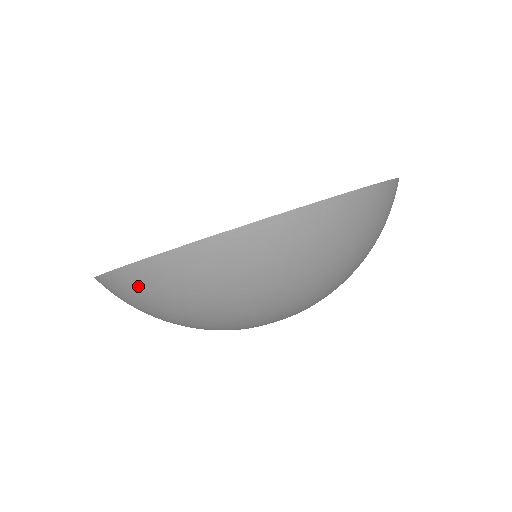
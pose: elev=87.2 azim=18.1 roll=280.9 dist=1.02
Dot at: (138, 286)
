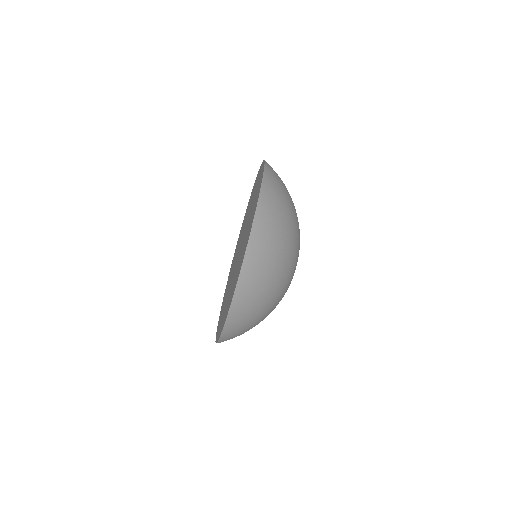
Dot at: (247, 294)
